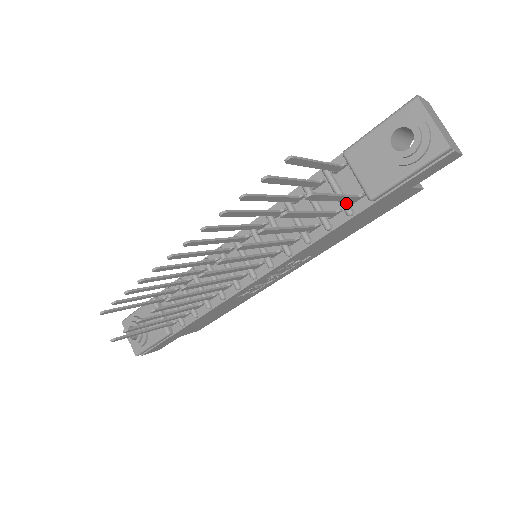
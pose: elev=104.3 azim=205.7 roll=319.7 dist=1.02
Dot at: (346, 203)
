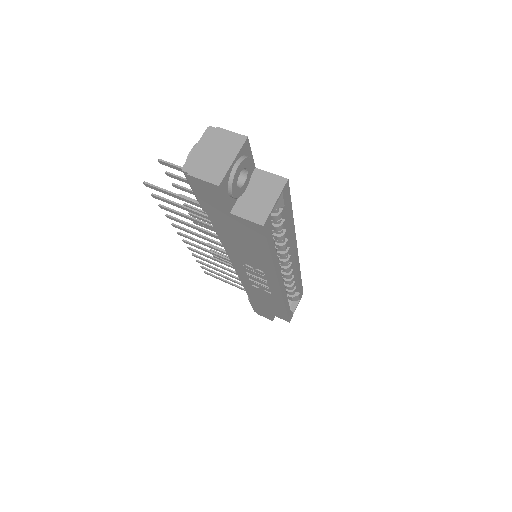
Dot at: occluded
